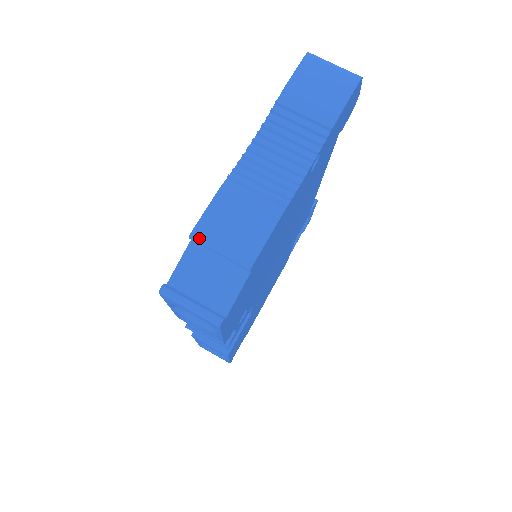
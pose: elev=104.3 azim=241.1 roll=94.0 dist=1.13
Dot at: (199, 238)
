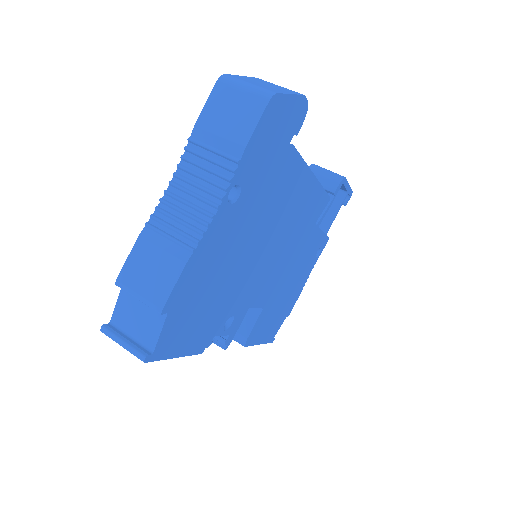
Dot at: (122, 286)
